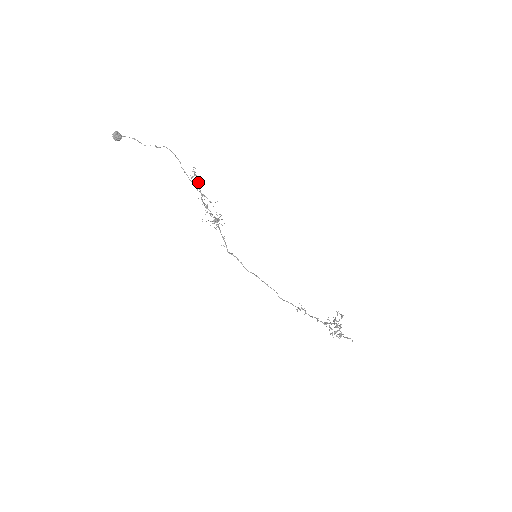
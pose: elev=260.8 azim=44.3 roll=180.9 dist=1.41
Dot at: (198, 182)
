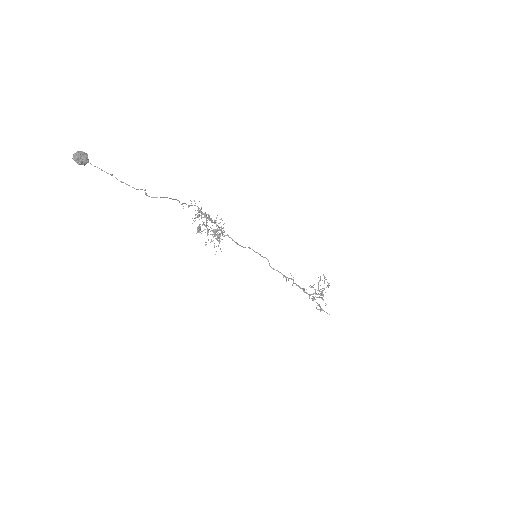
Dot at: (200, 210)
